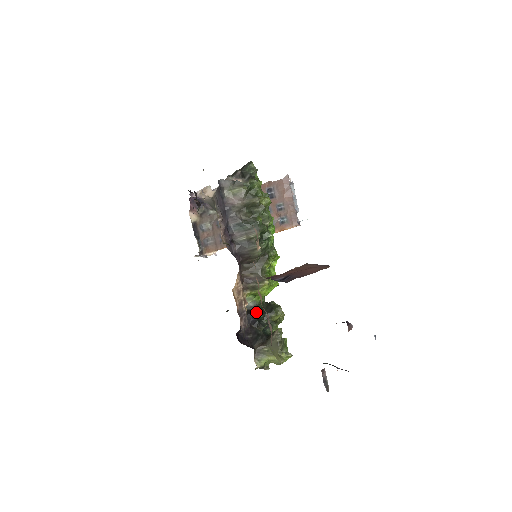
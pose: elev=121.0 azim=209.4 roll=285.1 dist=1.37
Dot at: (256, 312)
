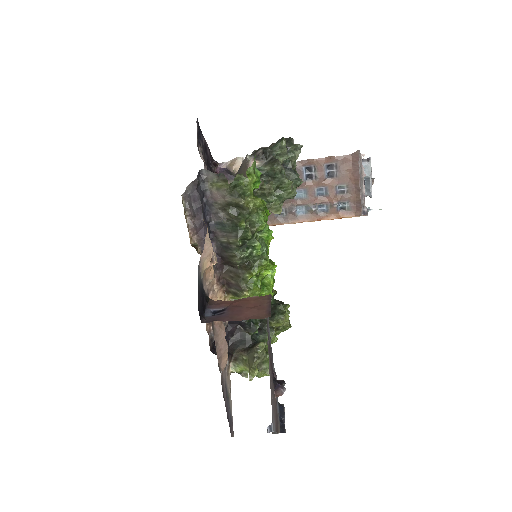
Dot at: occluded
